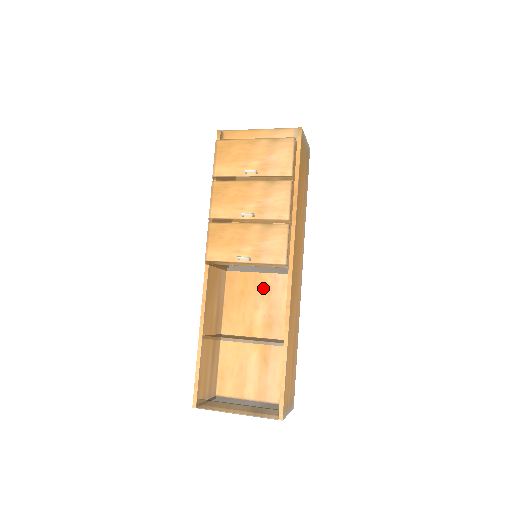
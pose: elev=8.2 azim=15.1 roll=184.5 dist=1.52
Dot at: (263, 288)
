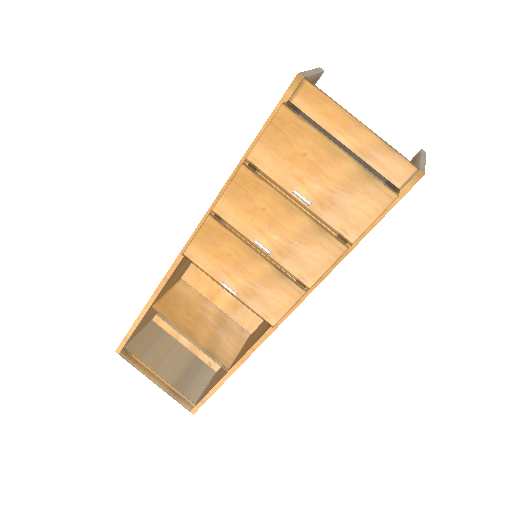
Dot at: occluded
